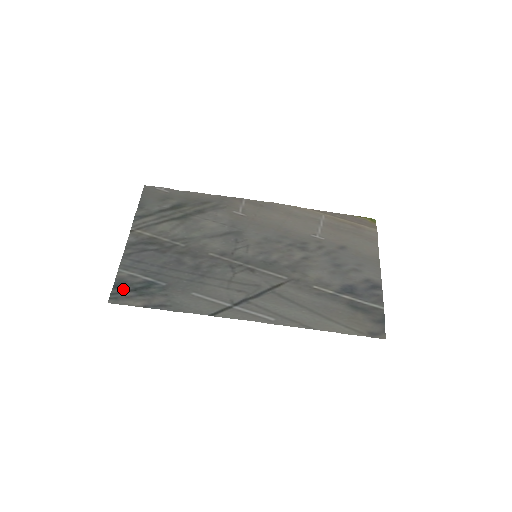
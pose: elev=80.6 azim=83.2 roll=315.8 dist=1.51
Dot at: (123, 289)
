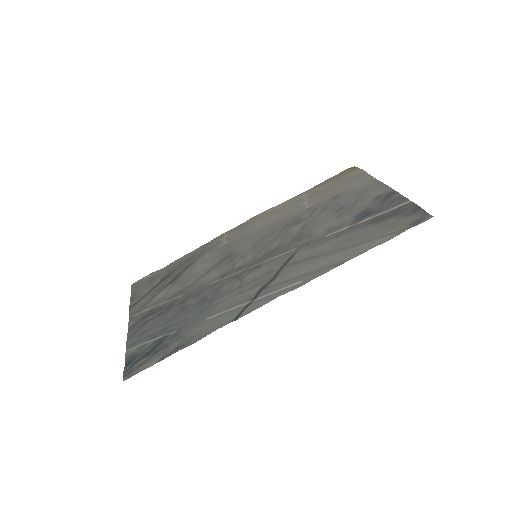
Dot at: (135, 361)
